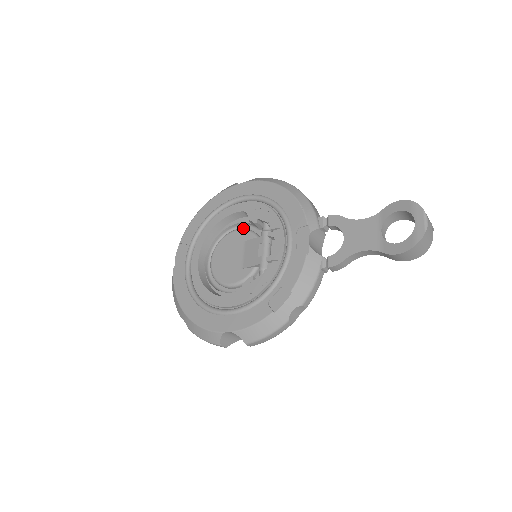
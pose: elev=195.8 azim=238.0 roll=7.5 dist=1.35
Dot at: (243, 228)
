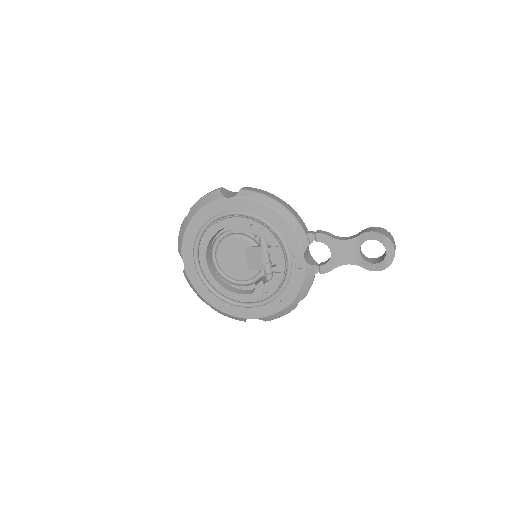
Dot at: (237, 231)
